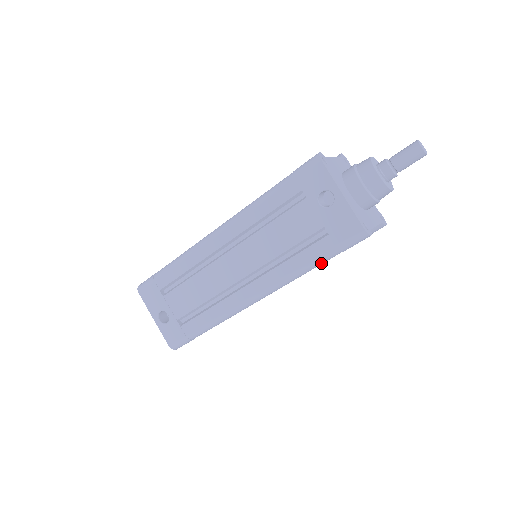
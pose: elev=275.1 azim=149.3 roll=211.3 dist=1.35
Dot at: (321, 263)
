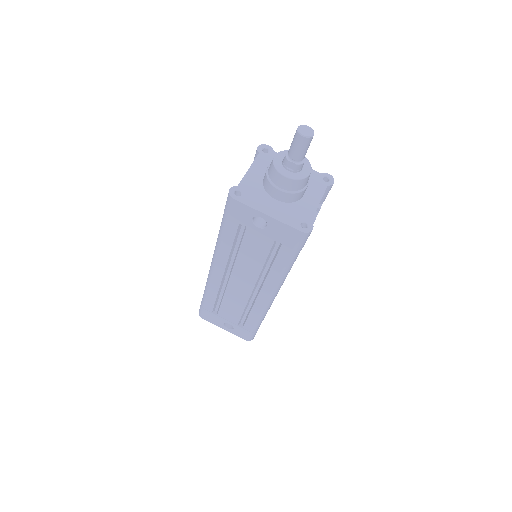
Dot at: (294, 261)
